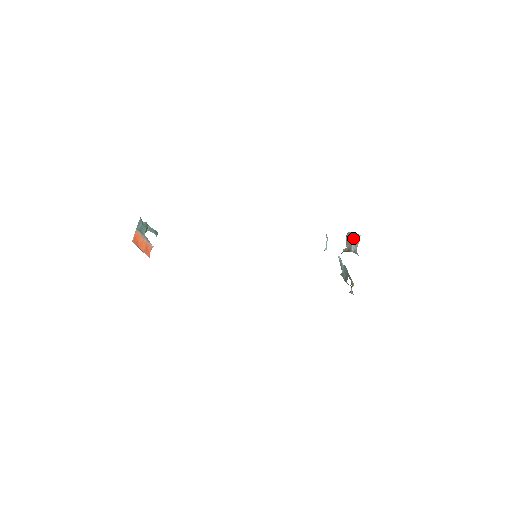
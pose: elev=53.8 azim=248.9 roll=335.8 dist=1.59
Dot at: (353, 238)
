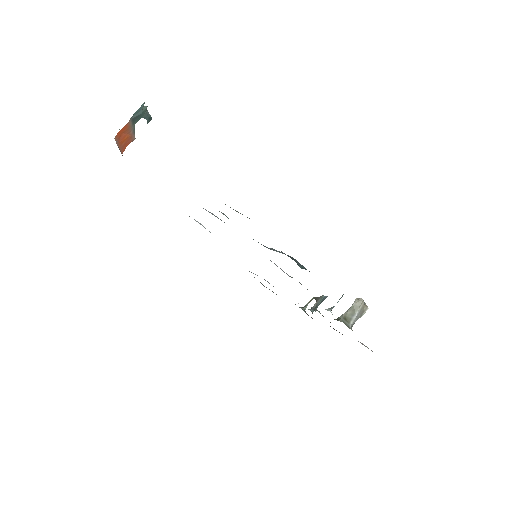
Dot at: (361, 309)
